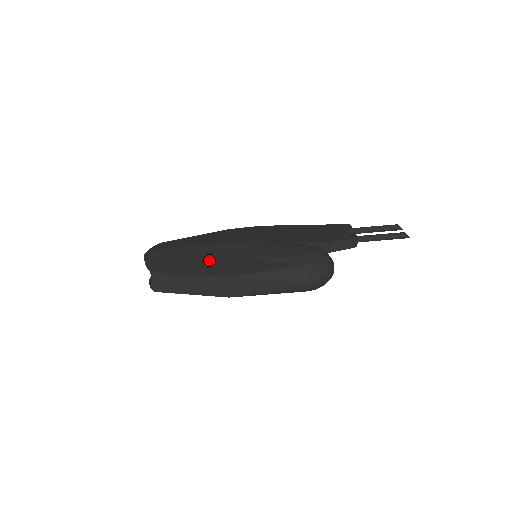
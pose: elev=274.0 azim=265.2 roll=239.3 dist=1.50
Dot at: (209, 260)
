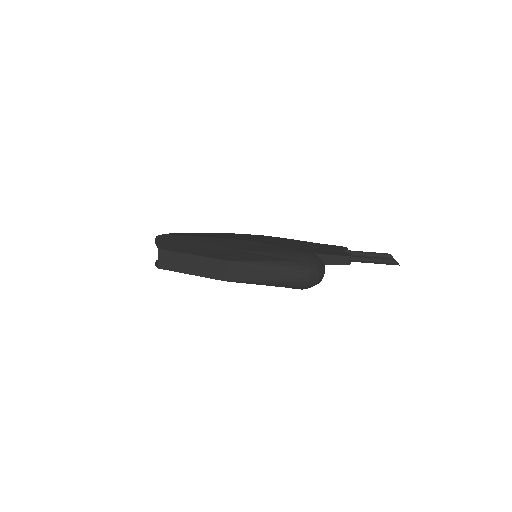
Dot at: (213, 247)
